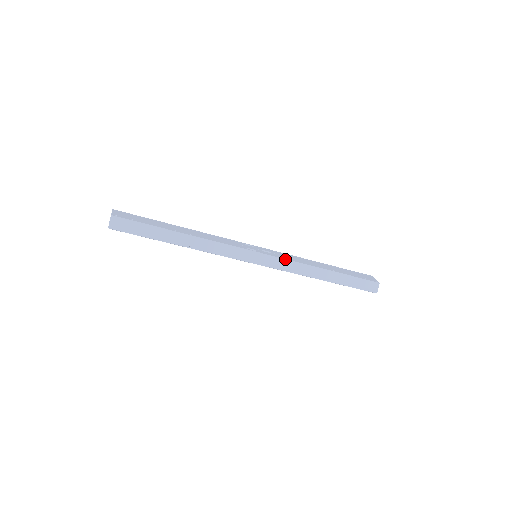
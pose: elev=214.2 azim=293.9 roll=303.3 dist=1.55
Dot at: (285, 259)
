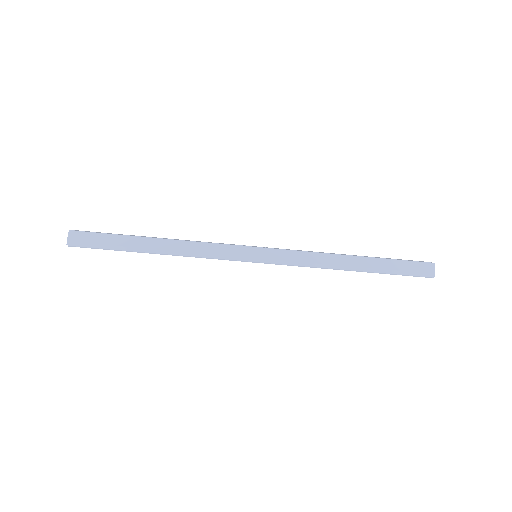
Dot at: (292, 250)
